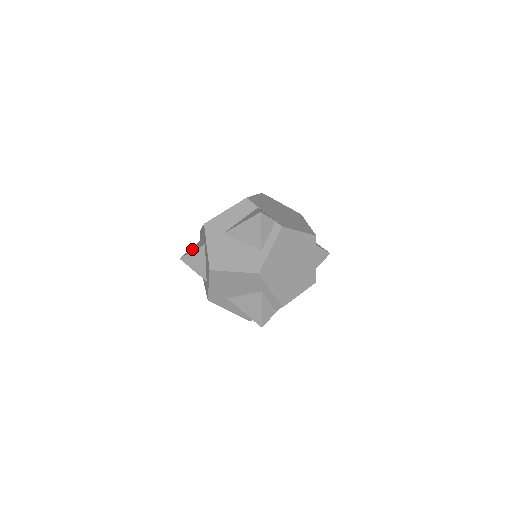
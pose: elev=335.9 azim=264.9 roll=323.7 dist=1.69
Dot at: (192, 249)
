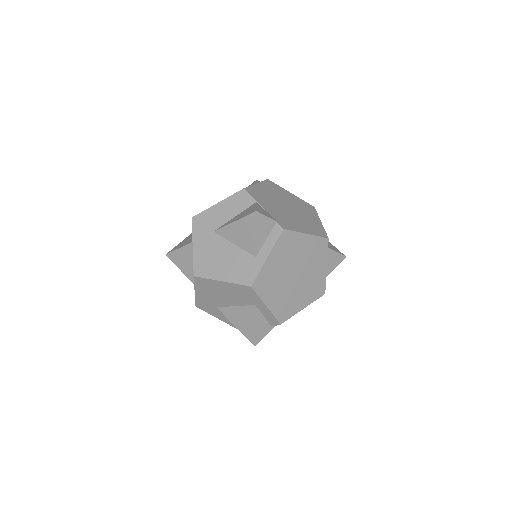
Dot at: (180, 245)
